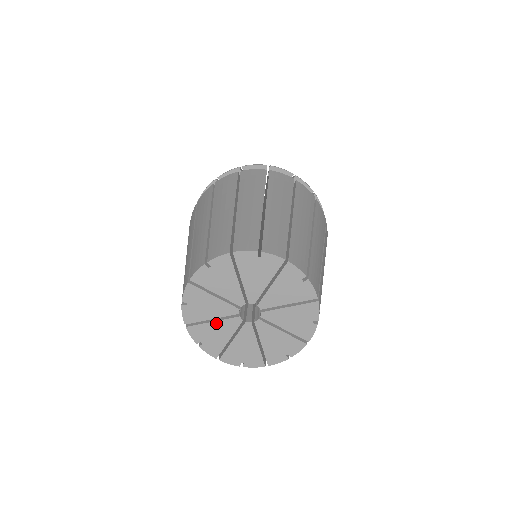
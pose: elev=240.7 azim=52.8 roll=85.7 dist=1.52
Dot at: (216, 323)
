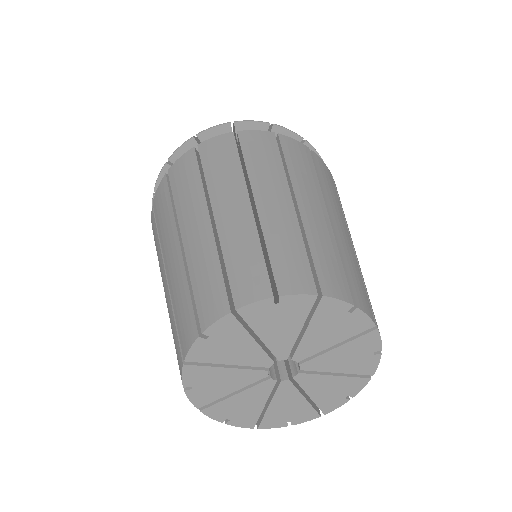
Dot at: (230, 370)
